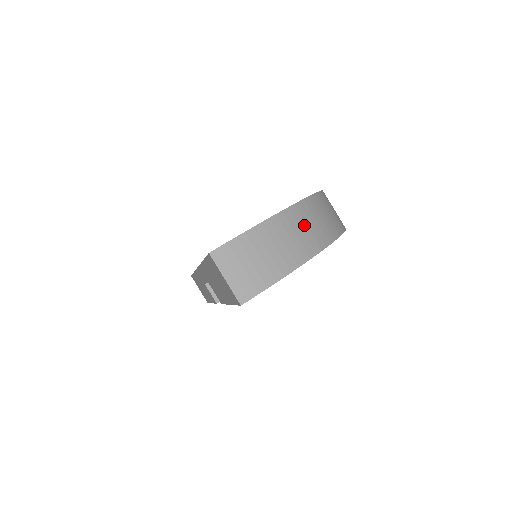
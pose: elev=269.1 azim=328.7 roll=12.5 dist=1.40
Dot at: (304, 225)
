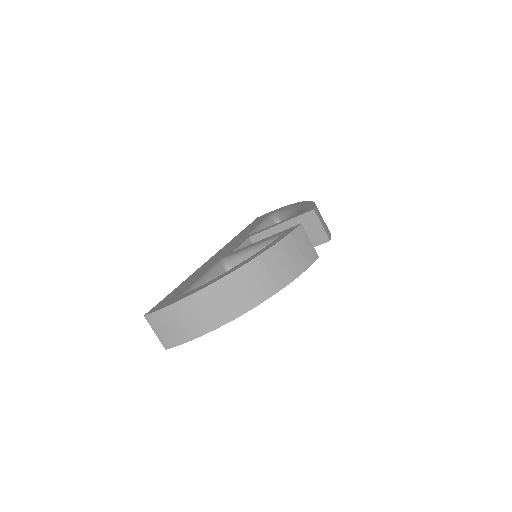
Dot at: (219, 300)
